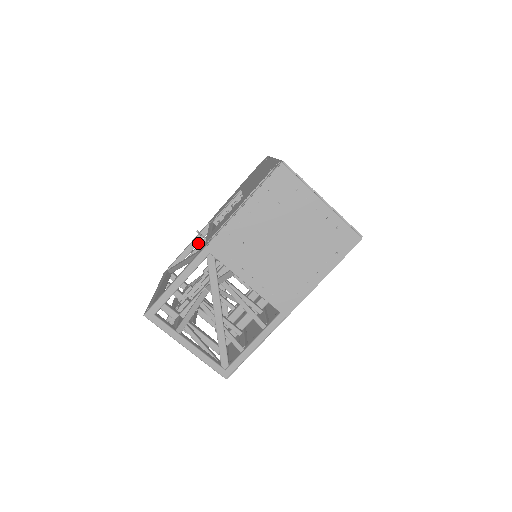
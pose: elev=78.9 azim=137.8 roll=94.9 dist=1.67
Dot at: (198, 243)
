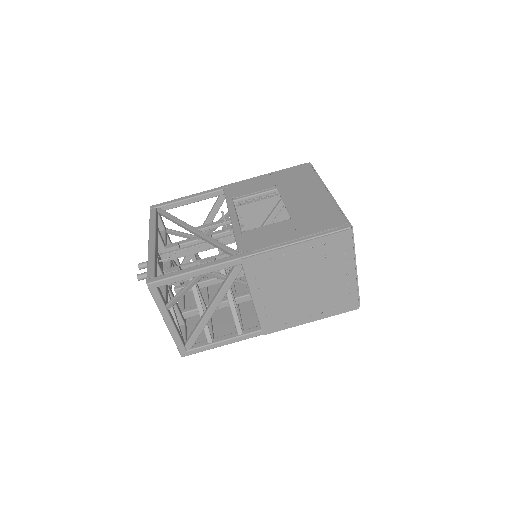
Dot at: (200, 200)
